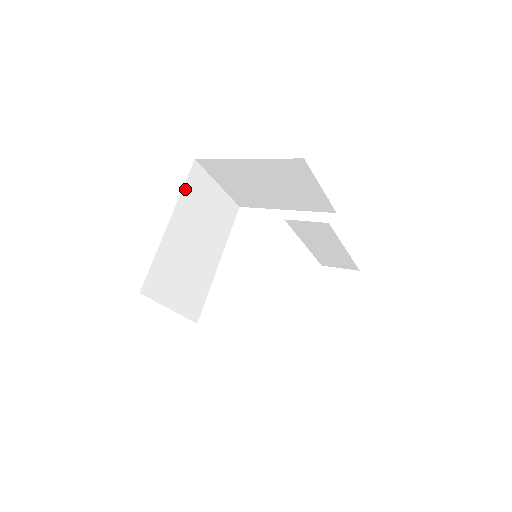
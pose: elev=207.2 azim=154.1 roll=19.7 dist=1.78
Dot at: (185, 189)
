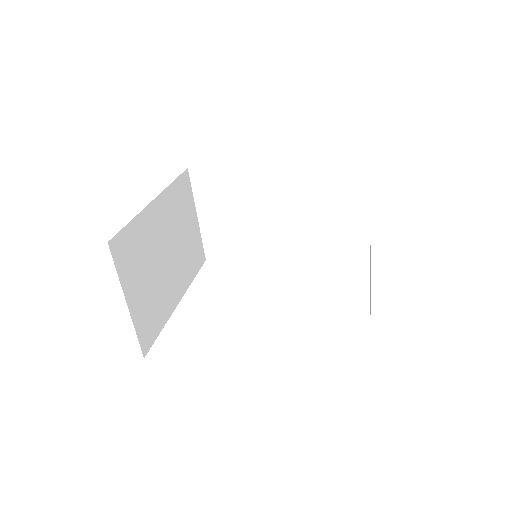
Dot at: (174, 185)
